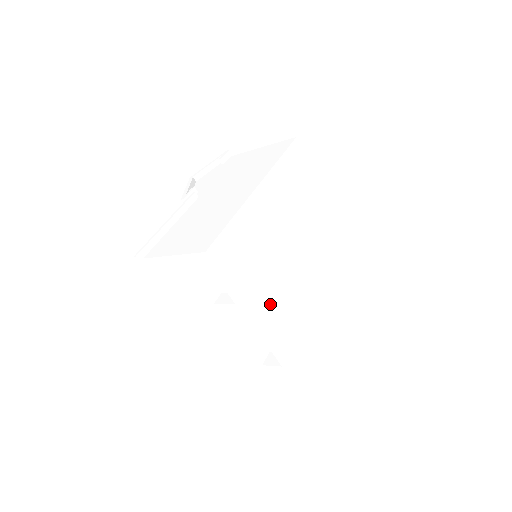
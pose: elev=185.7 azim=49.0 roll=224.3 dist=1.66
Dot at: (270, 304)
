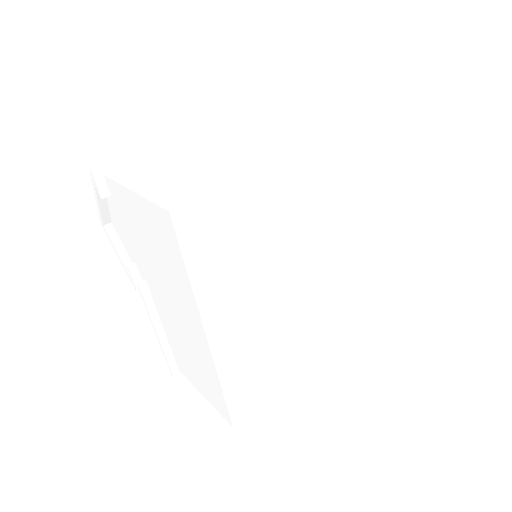
Dot at: (315, 340)
